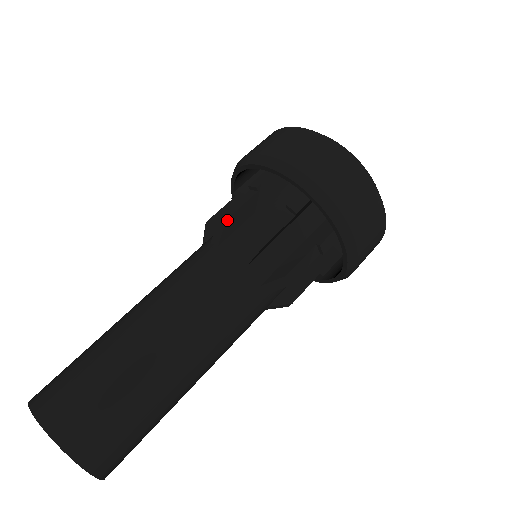
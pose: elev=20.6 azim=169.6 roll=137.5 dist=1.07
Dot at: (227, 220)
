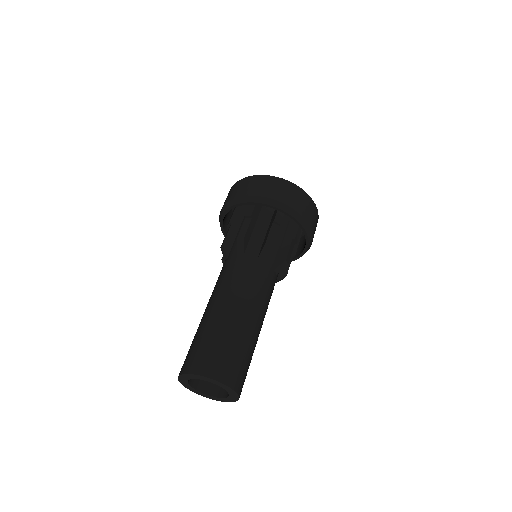
Dot at: occluded
